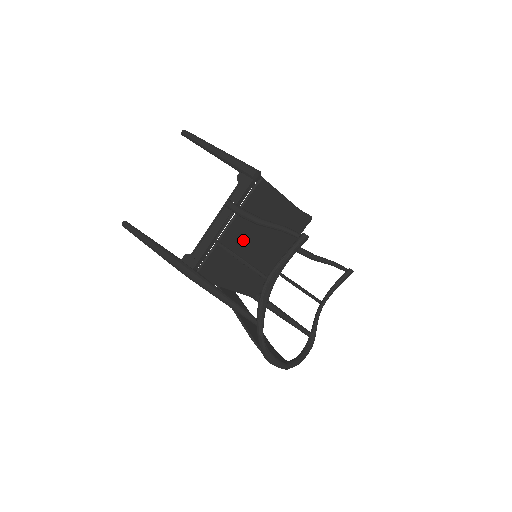
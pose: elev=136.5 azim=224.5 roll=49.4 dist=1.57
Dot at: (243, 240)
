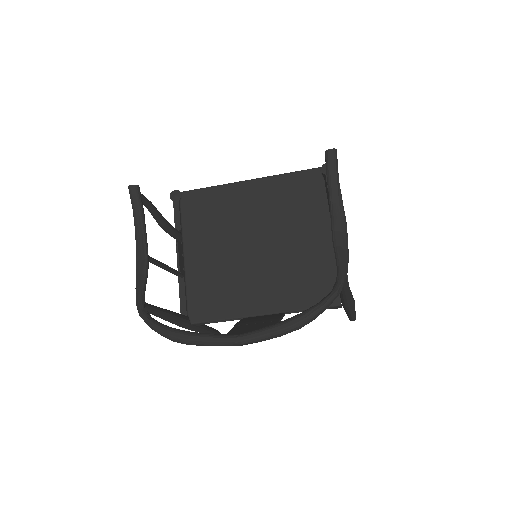
Dot at: (222, 253)
